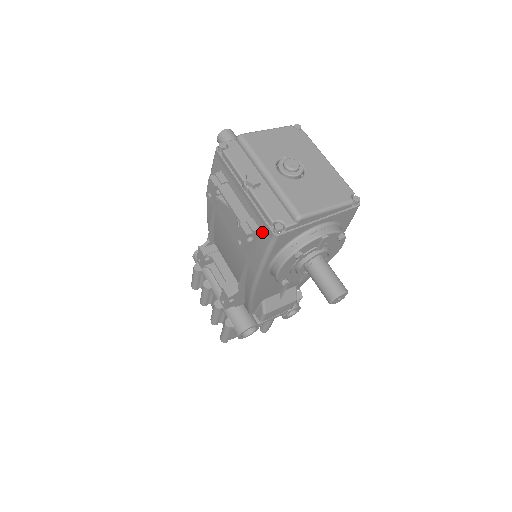
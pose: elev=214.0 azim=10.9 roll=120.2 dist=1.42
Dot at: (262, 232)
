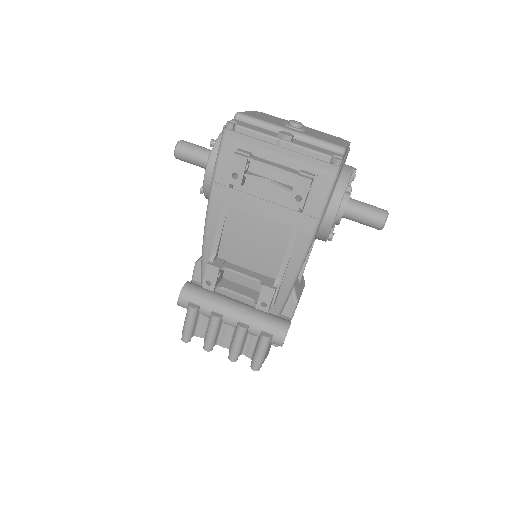
Dot at: (319, 175)
